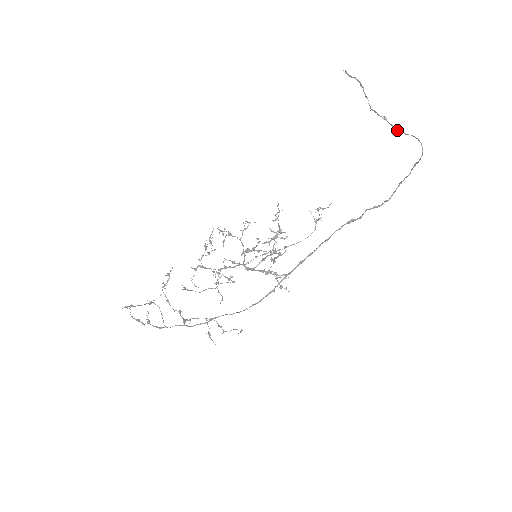
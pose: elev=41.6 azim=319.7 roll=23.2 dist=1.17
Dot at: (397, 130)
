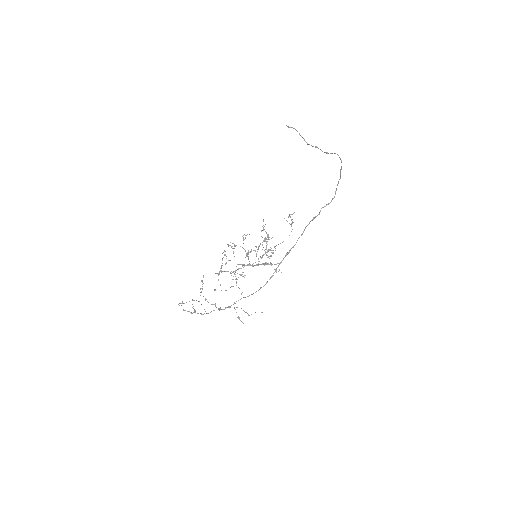
Dot at: (325, 152)
